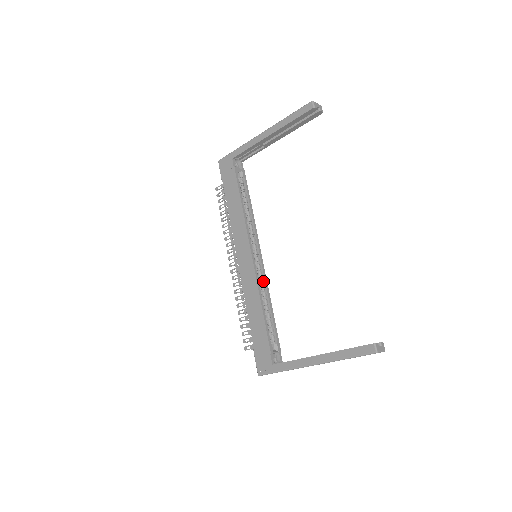
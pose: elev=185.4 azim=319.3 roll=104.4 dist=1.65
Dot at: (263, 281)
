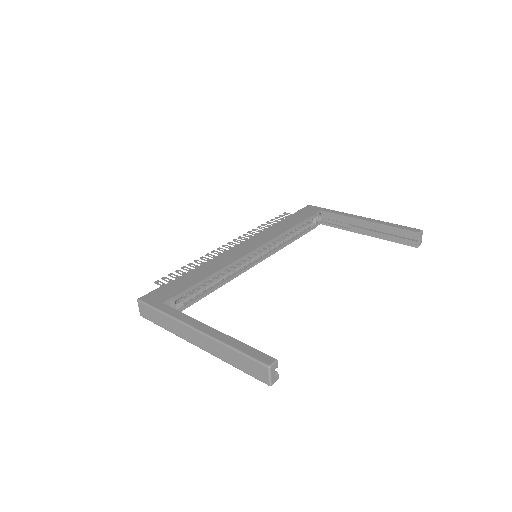
Dot at: (237, 271)
